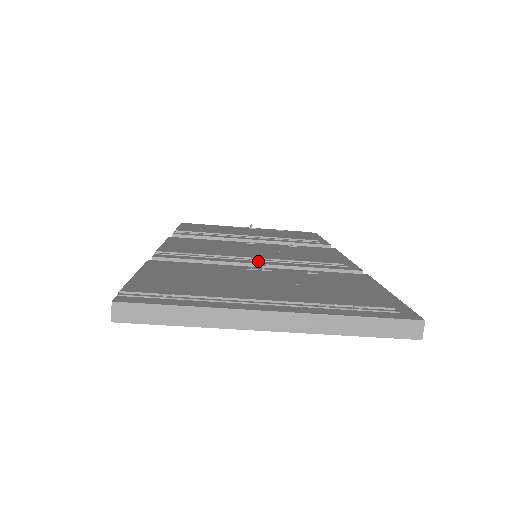
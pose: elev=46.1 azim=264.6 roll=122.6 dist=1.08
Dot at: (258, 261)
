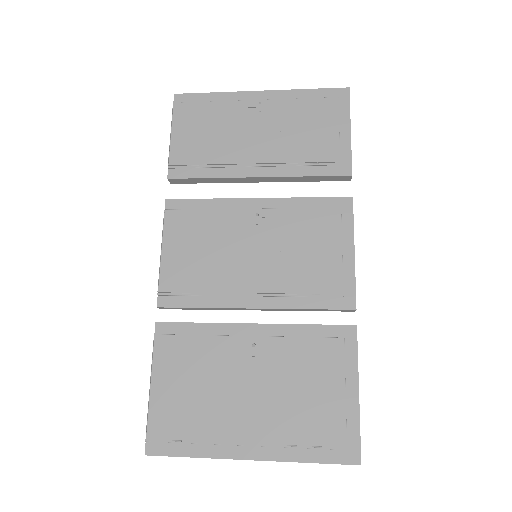
Dot at: (254, 298)
